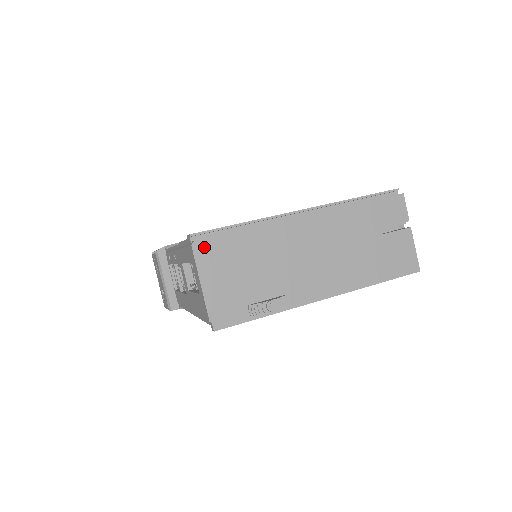
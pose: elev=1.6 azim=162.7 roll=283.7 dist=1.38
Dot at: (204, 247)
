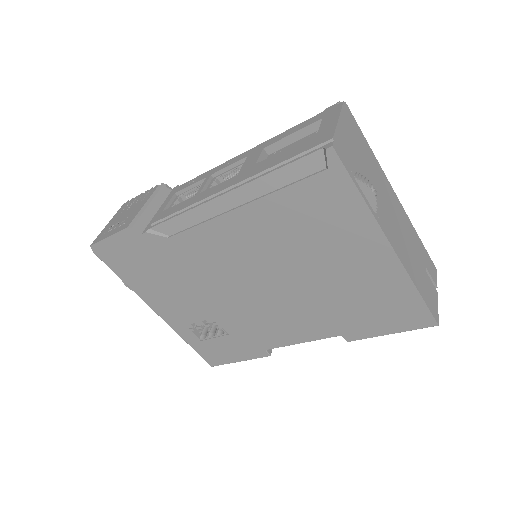
Dot at: (349, 113)
